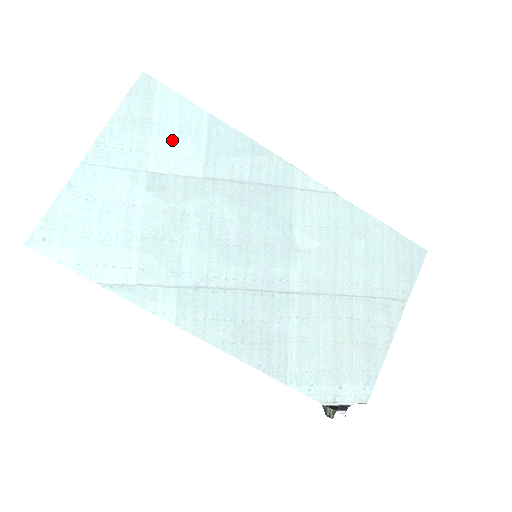
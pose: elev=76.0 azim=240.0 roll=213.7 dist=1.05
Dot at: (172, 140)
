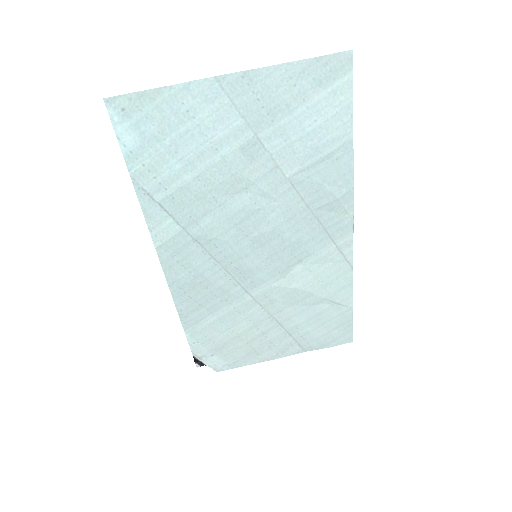
Dot at: (302, 131)
